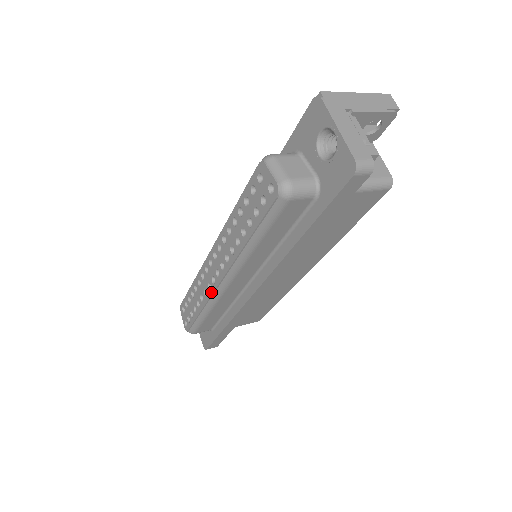
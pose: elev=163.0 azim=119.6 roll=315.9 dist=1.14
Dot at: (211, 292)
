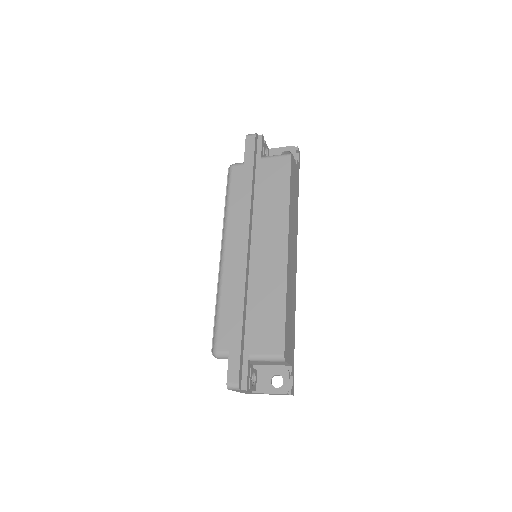
Dot at: (219, 273)
